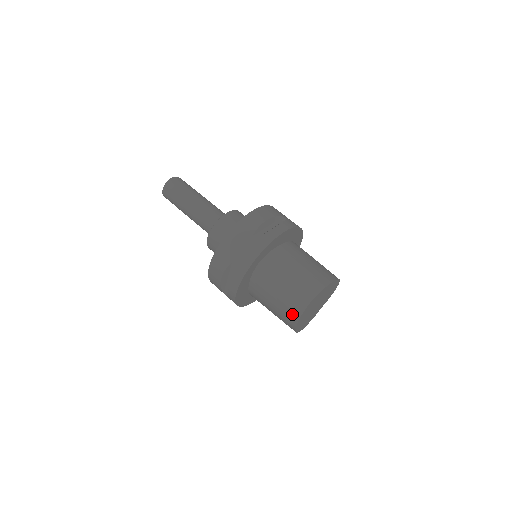
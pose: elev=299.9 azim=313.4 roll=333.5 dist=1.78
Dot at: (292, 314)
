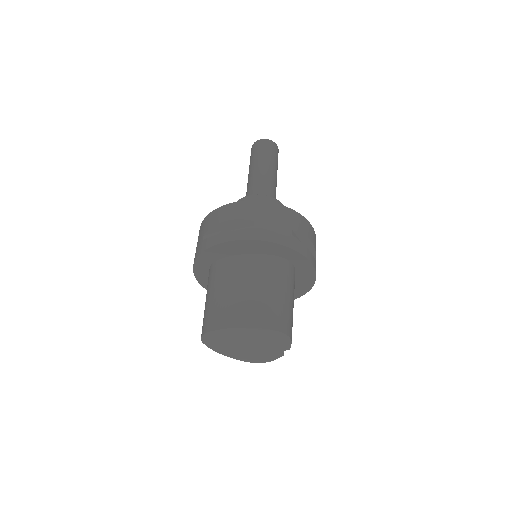
Dot at: occluded
